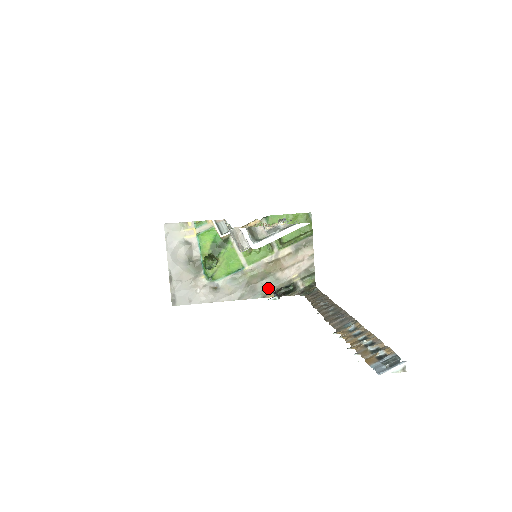
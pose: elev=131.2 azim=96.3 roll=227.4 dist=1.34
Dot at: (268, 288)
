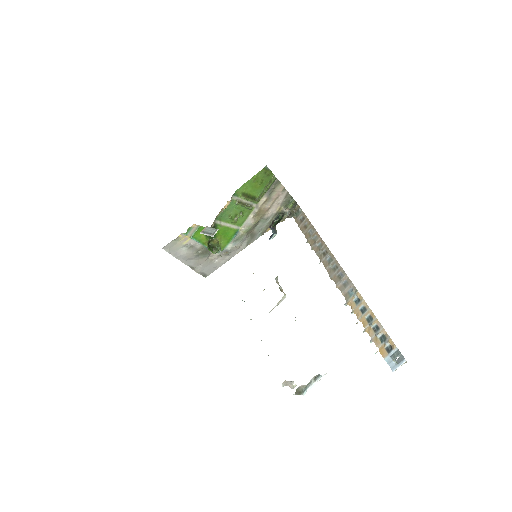
Dot at: (263, 227)
